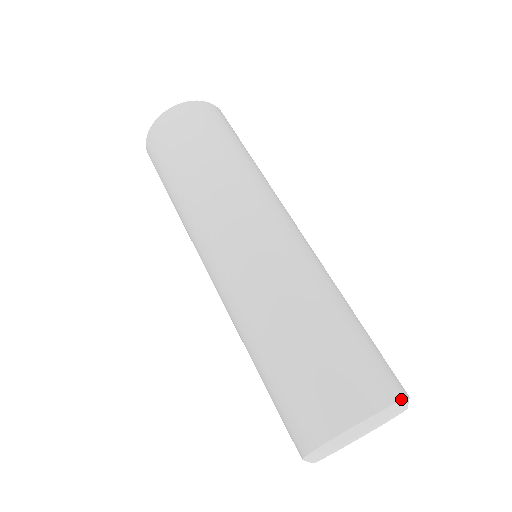
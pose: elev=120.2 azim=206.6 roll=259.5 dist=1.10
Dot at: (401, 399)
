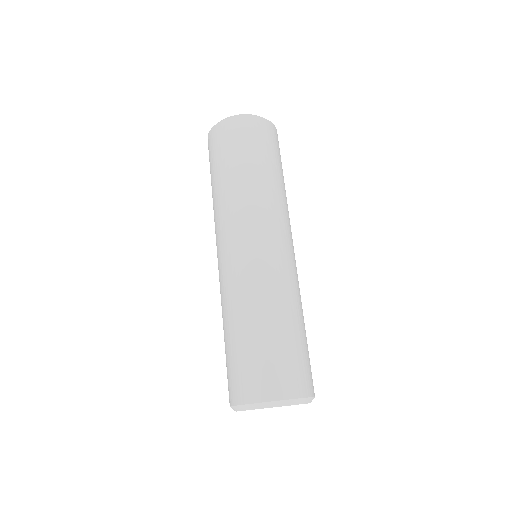
Dot at: (297, 398)
